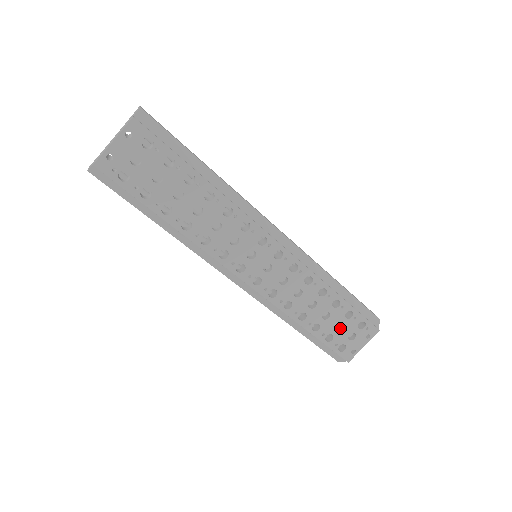
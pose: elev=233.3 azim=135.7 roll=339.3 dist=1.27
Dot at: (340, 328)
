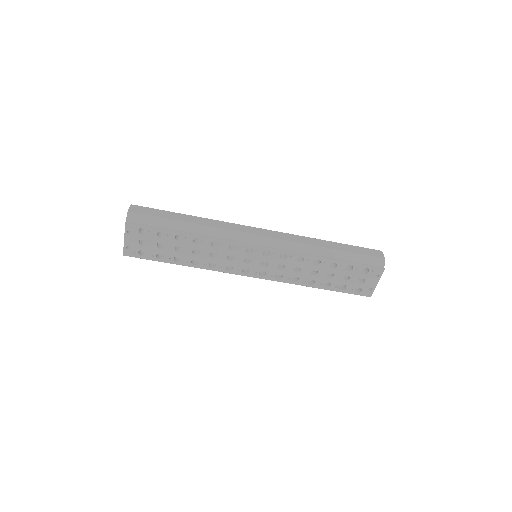
Dot at: (348, 278)
